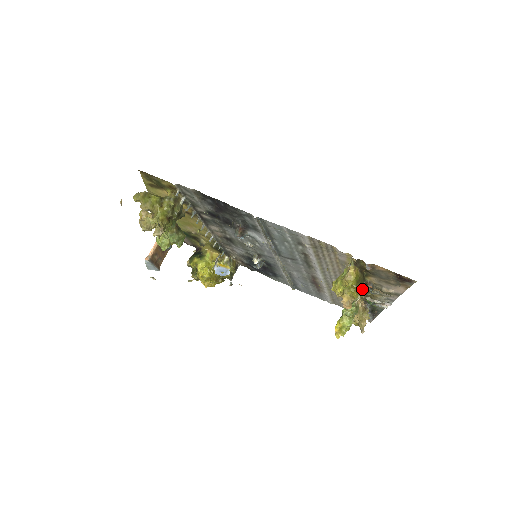
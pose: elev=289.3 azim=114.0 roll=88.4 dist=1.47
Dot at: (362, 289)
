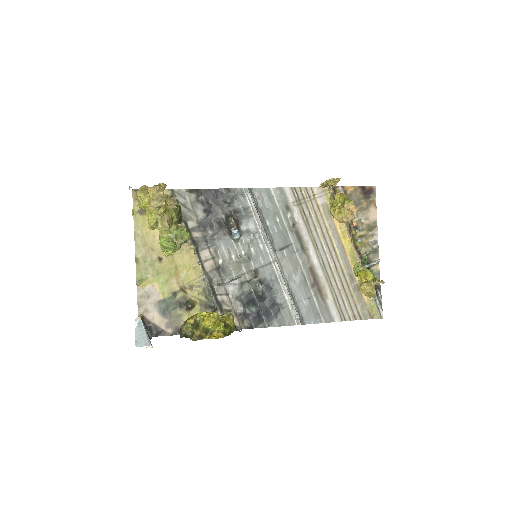
Dot at: (352, 241)
